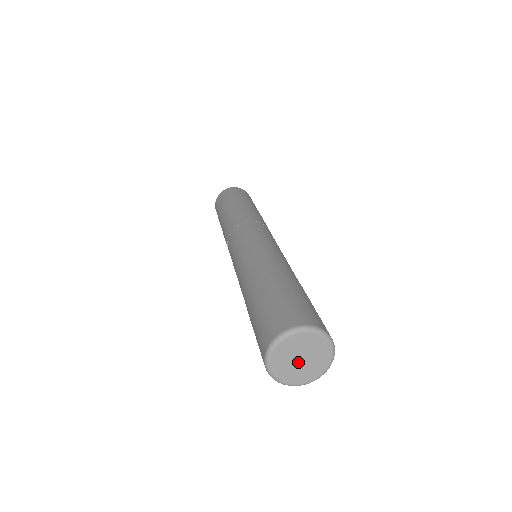
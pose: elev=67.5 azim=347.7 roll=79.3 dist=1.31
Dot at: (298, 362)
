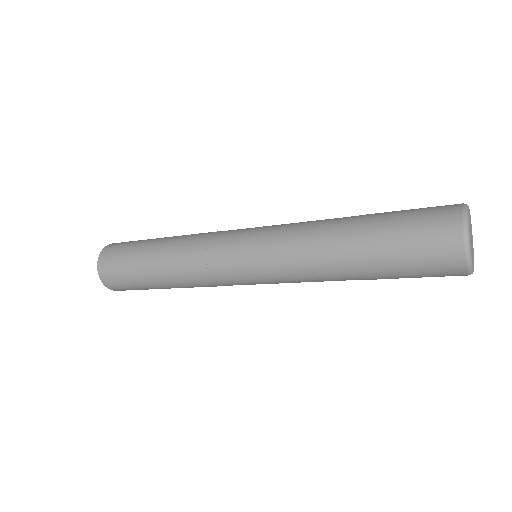
Dot at: (471, 243)
